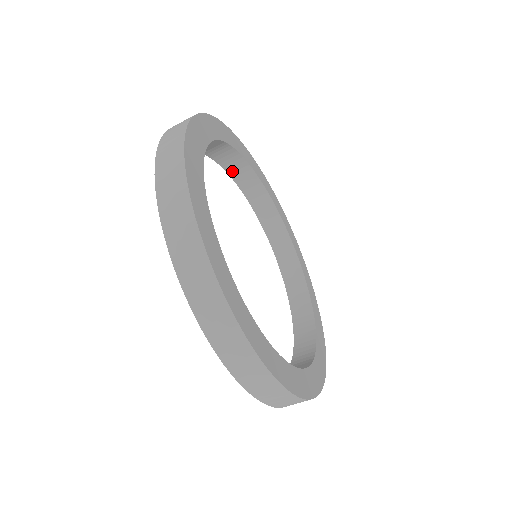
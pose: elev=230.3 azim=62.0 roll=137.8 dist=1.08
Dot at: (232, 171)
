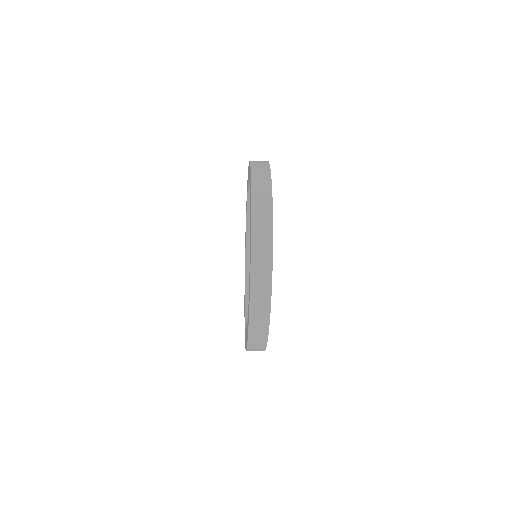
Dot at: occluded
